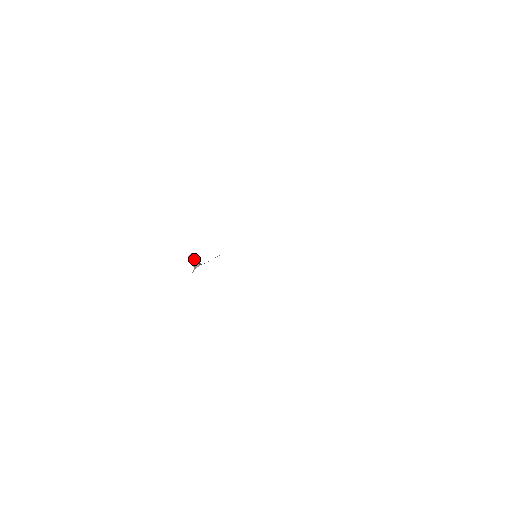
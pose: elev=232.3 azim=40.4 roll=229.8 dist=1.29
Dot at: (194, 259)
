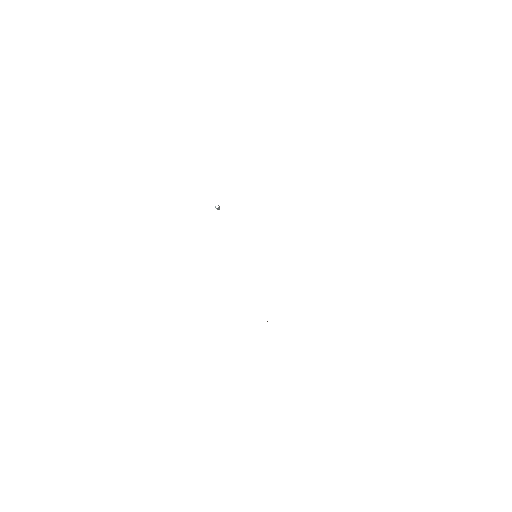
Dot at: (218, 205)
